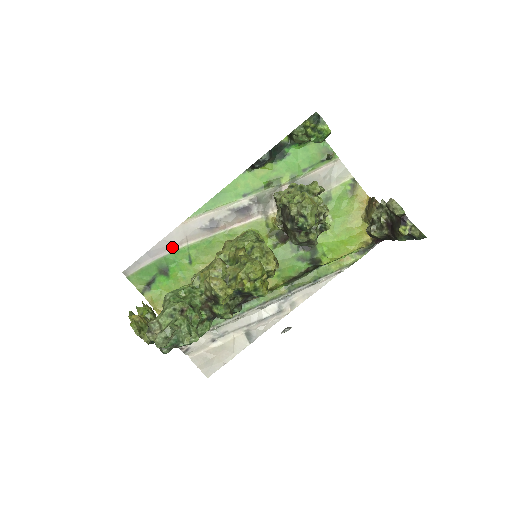
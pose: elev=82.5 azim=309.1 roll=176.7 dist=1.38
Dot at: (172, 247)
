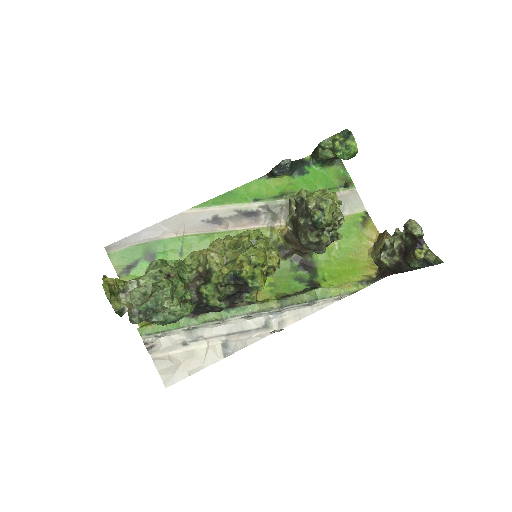
Dot at: (166, 233)
